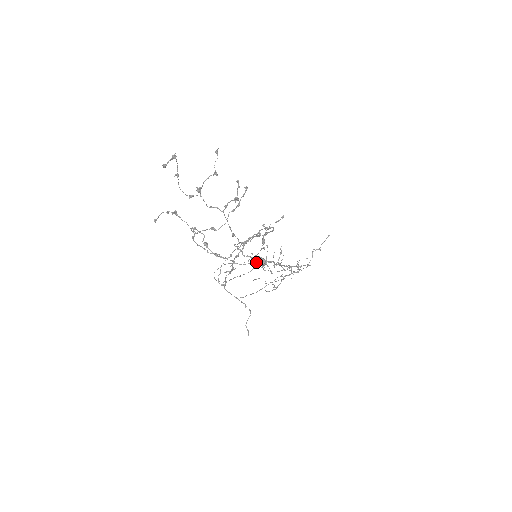
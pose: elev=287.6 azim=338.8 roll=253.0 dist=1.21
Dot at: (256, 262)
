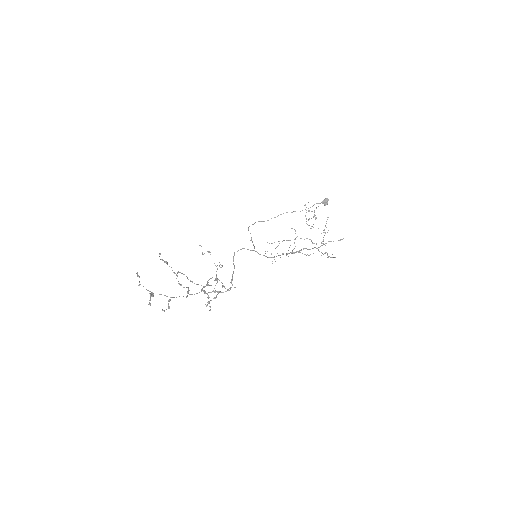
Dot at: (306, 212)
